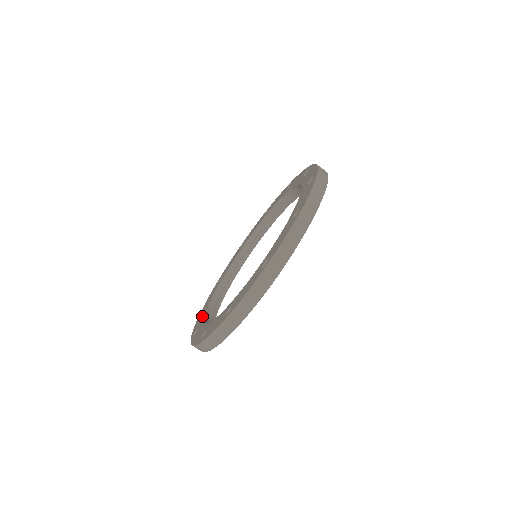
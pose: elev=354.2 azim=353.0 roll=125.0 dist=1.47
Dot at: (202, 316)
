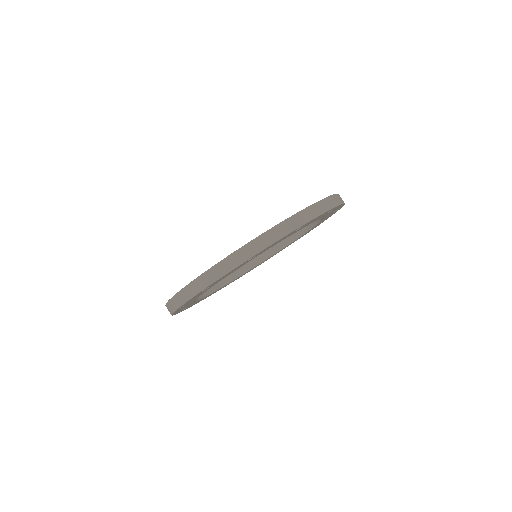
Dot at: occluded
